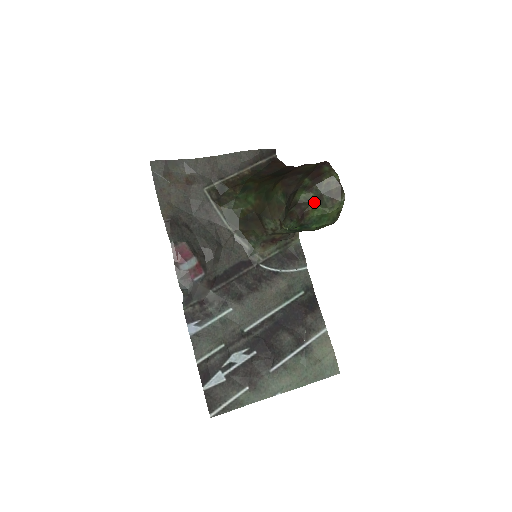
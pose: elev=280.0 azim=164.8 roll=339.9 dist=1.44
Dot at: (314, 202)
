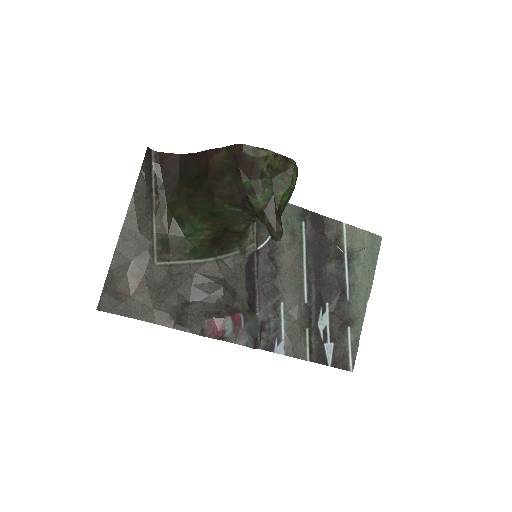
Dot at: (275, 194)
